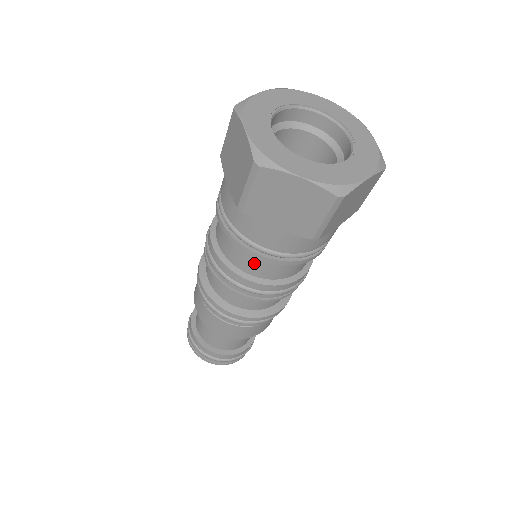
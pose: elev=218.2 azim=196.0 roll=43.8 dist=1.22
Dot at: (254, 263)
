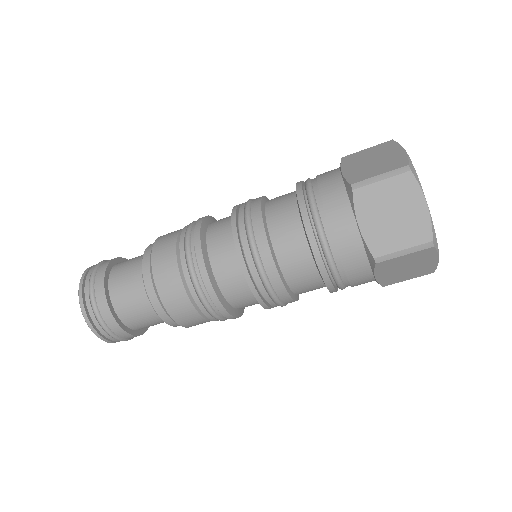
Dot at: (309, 286)
